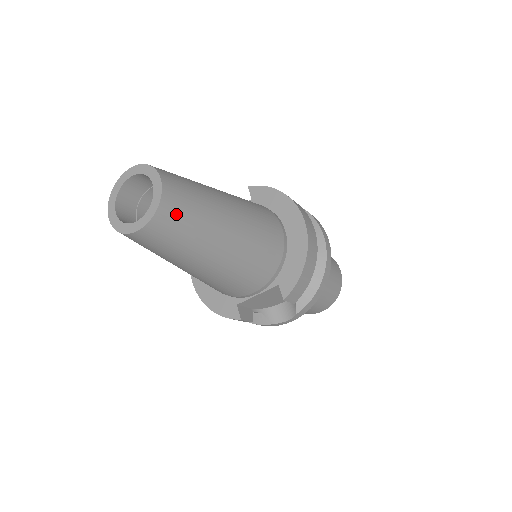
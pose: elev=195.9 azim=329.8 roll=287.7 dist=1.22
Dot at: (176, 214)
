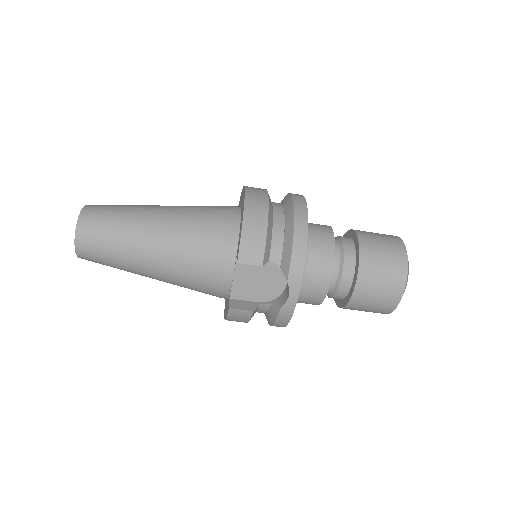
Dot at: (95, 222)
